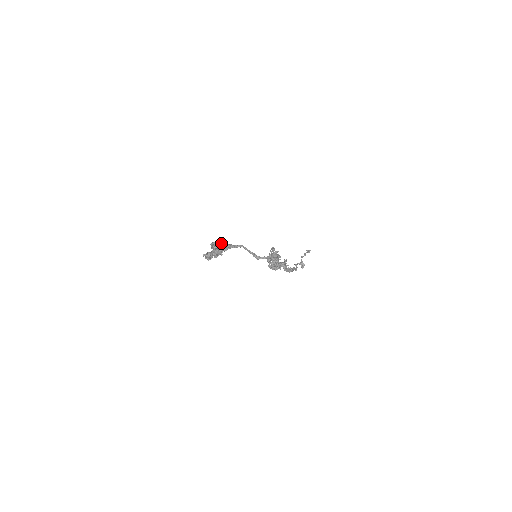
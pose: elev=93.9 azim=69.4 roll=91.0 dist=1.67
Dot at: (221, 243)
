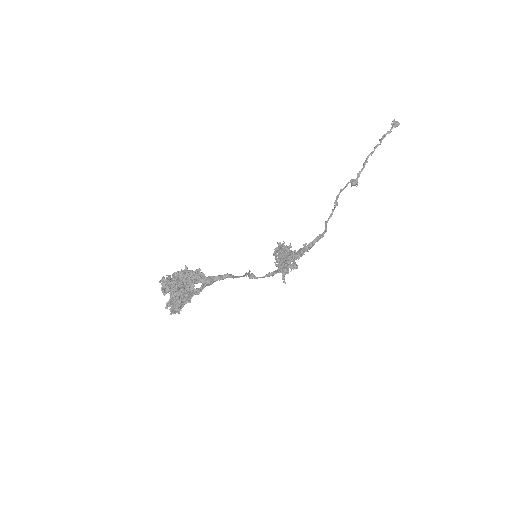
Dot at: (186, 299)
